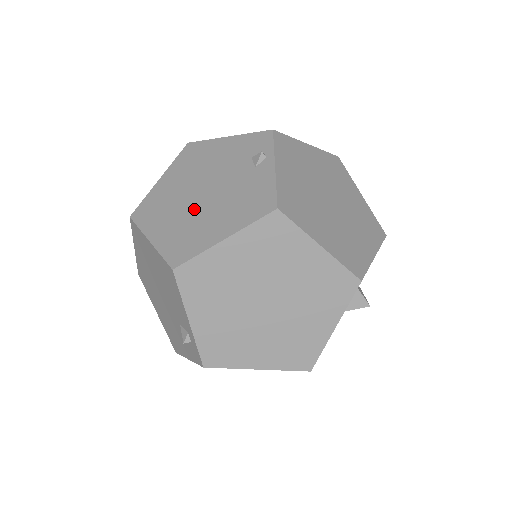
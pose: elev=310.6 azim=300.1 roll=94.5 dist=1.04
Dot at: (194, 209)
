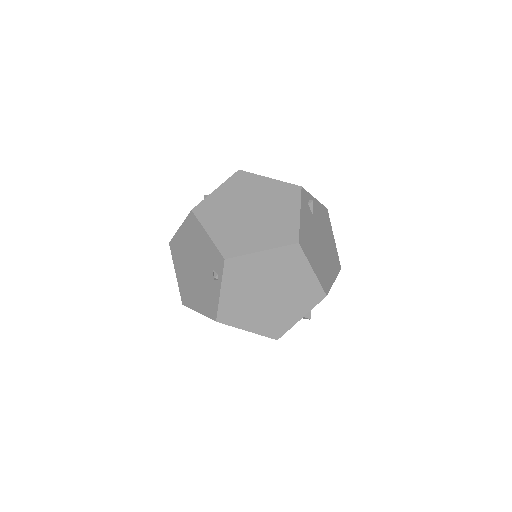
Dot at: (190, 276)
